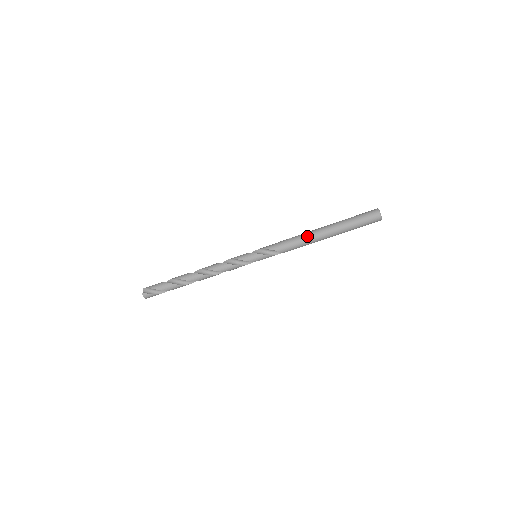
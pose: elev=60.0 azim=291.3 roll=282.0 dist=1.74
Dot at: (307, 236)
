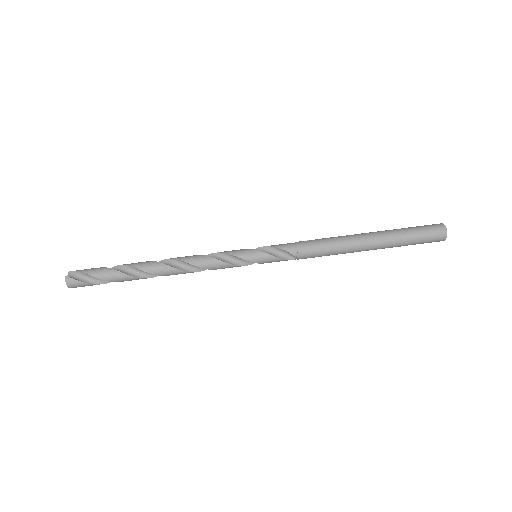
Dot at: (338, 240)
